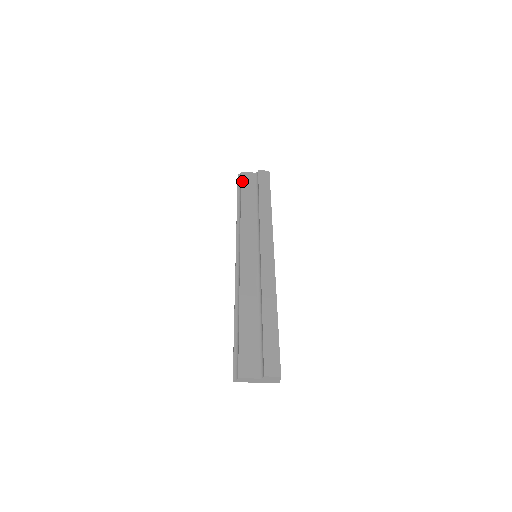
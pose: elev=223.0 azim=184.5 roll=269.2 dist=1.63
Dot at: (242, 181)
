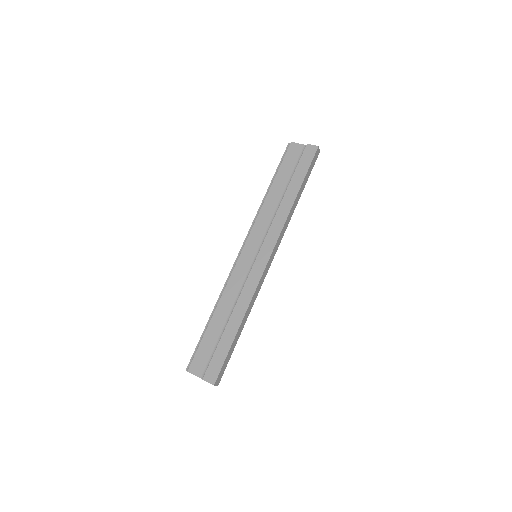
Dot at: (286, 156)
